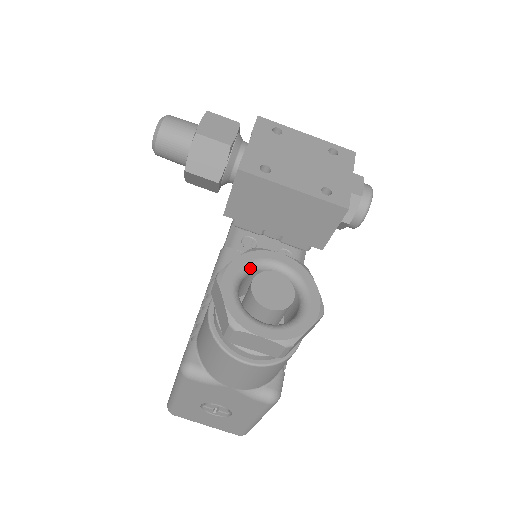
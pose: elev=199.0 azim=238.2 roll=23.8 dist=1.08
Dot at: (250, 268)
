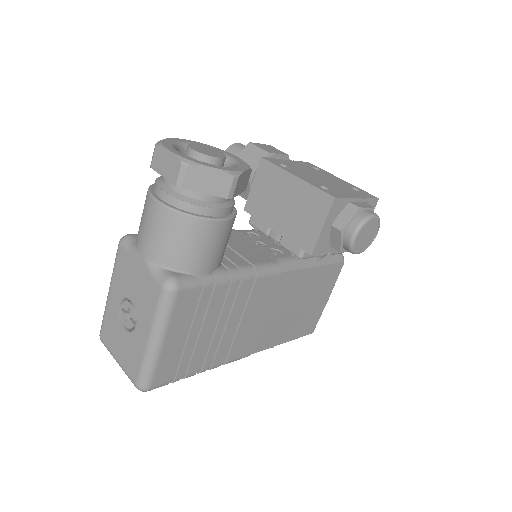
Dot at: occluded
